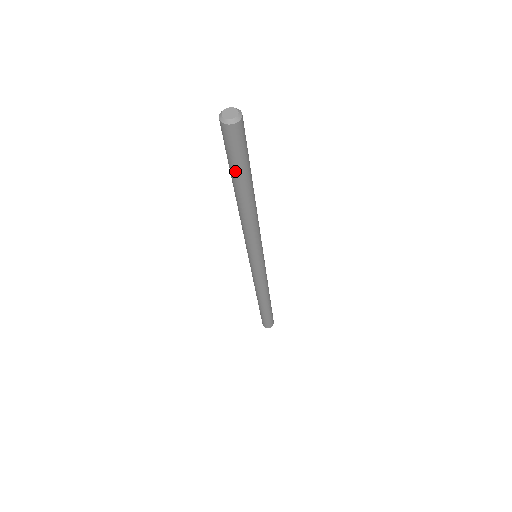
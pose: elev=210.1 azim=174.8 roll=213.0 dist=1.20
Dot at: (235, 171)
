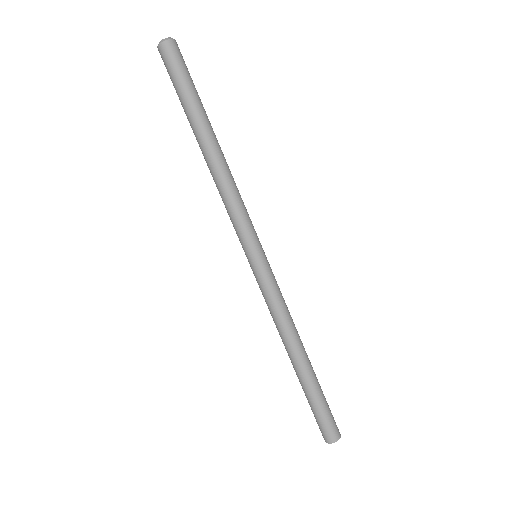
Dot at: (189, 98)
